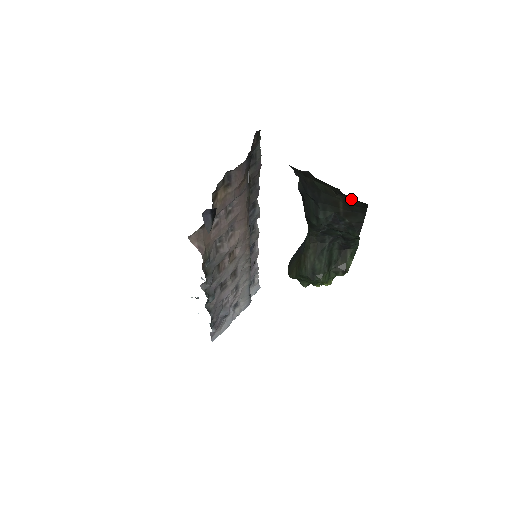
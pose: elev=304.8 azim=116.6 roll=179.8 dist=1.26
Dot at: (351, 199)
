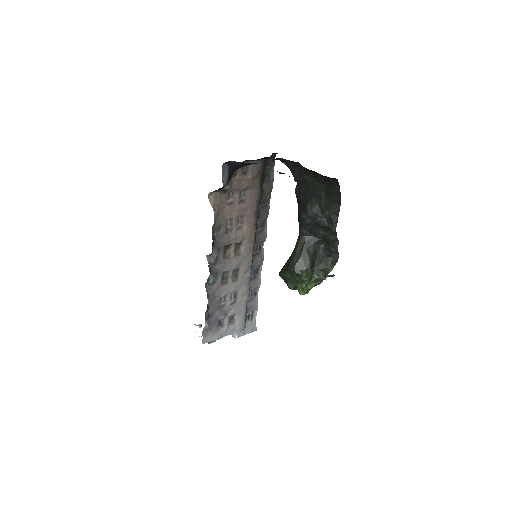
Dot at: (329, 185)
